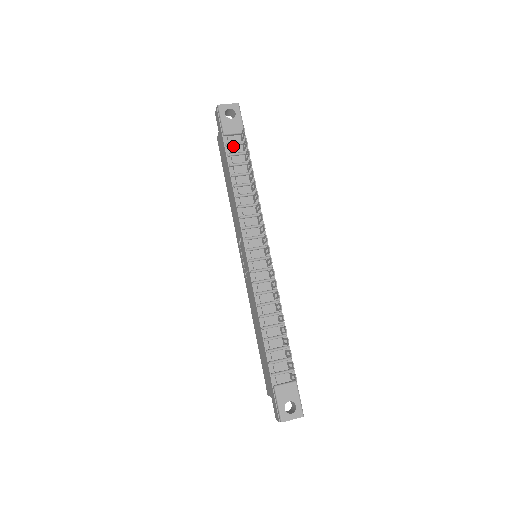
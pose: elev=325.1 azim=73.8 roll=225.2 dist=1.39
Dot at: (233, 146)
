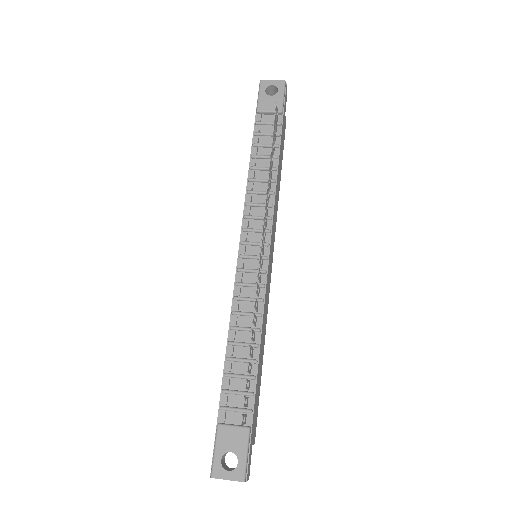
Dot at: (264, 125)
